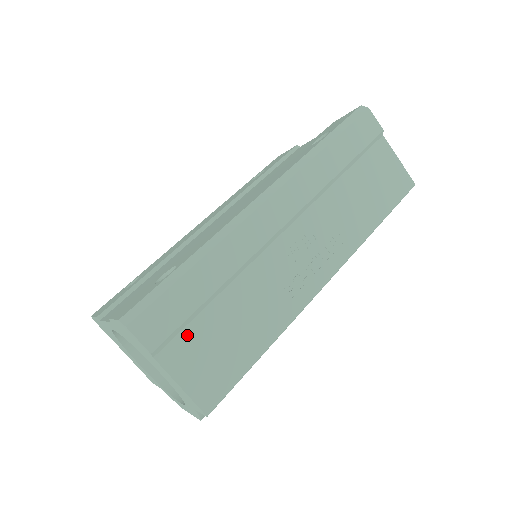
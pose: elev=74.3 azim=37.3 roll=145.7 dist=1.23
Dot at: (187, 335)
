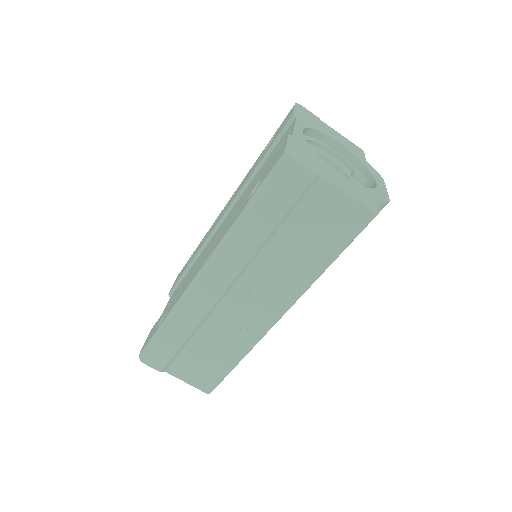
Dot at: (180, 360)
